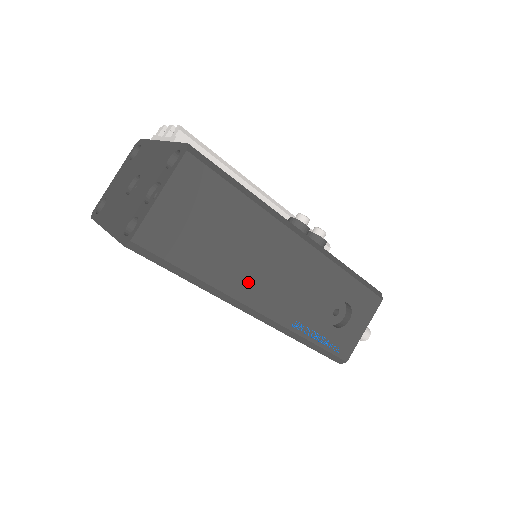
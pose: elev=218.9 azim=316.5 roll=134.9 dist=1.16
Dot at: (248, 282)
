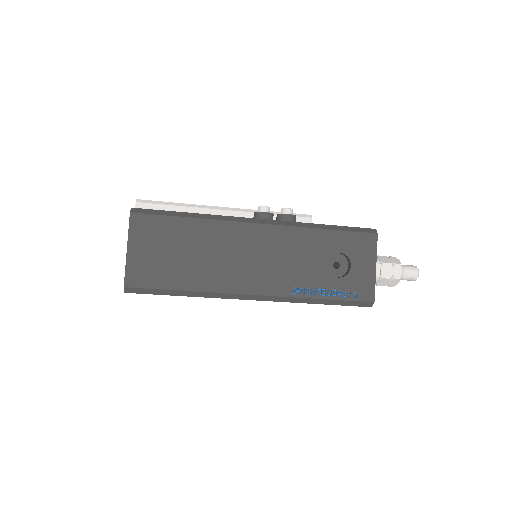
Dot at: (229, 276)
